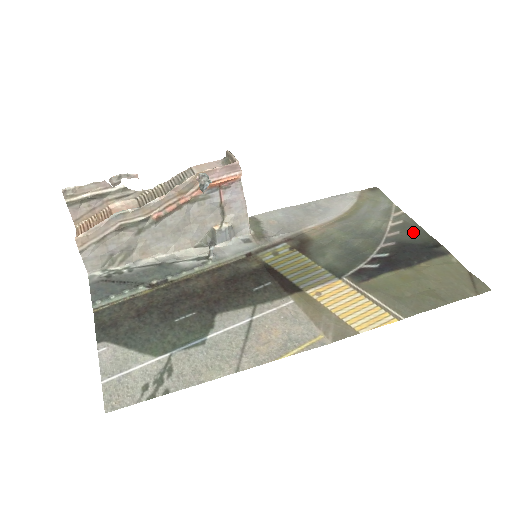
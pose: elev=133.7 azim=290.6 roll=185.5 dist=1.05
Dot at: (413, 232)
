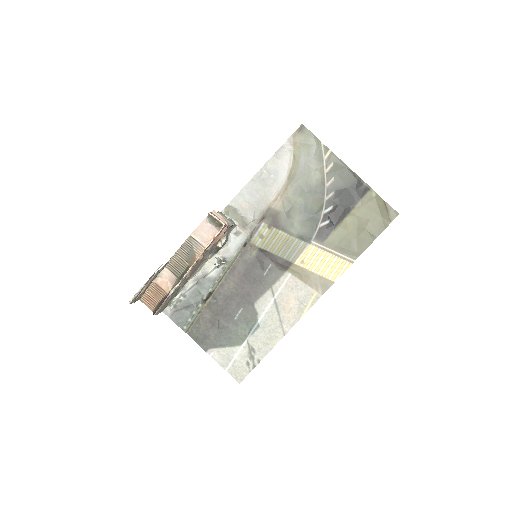
Dot at: (343, 175)
